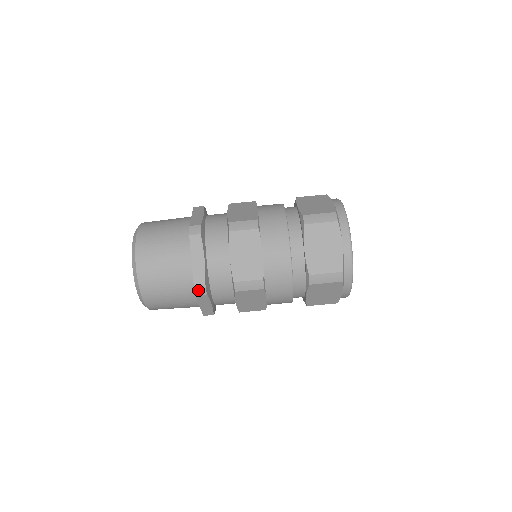
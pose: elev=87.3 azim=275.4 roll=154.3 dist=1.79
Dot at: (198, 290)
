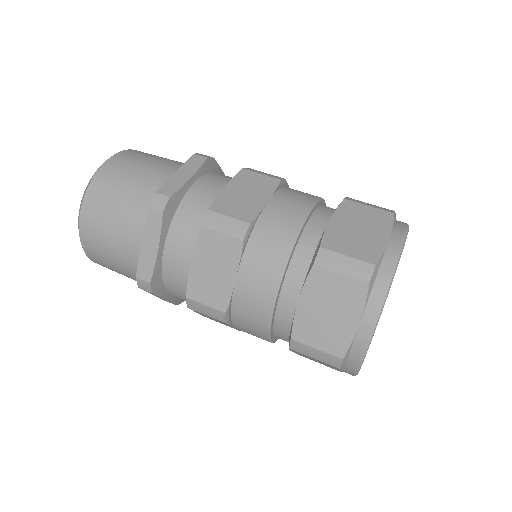
Dot at: (141, 284)
